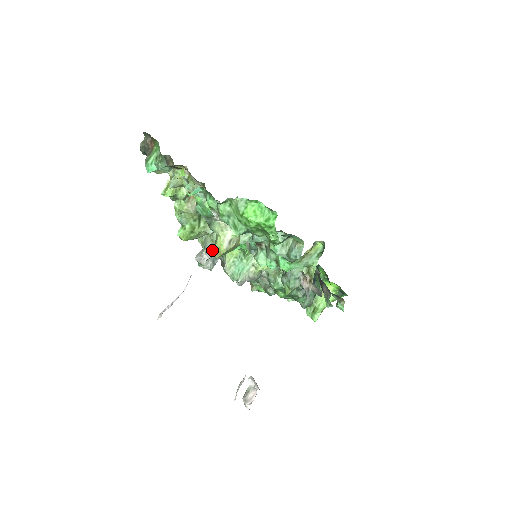
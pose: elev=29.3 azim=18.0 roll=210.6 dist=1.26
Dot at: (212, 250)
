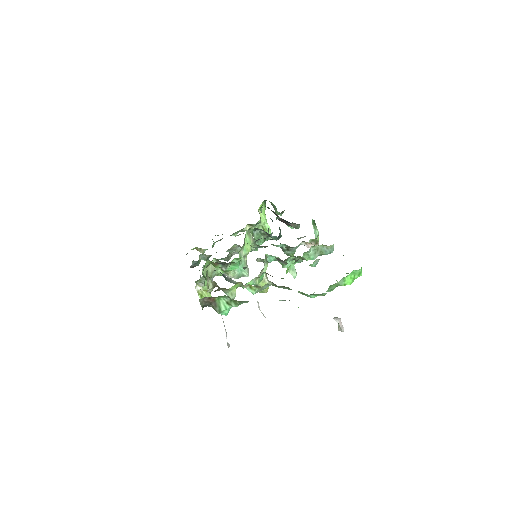
Dot at: (212, 278)
